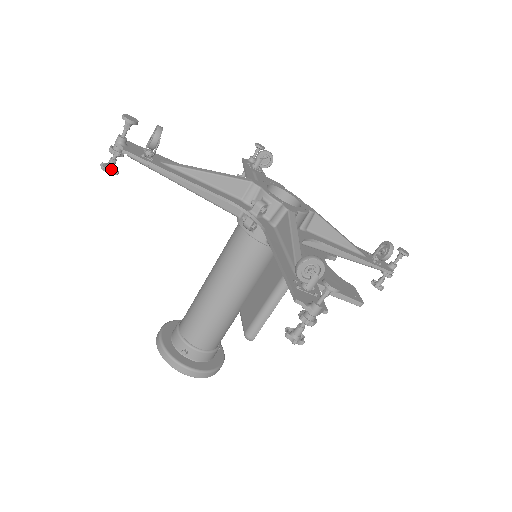
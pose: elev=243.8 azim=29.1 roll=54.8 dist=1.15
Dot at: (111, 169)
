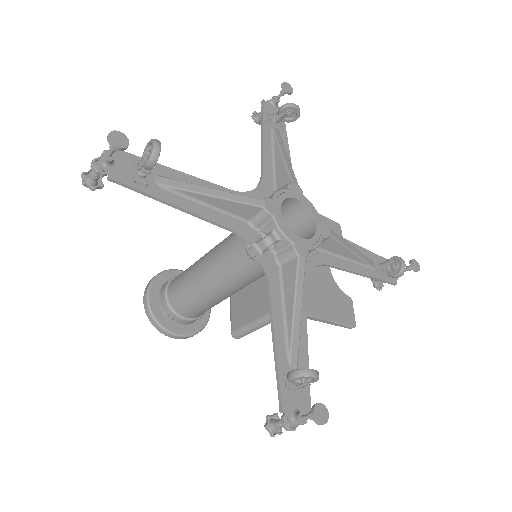
Dot at: (94, 183)
